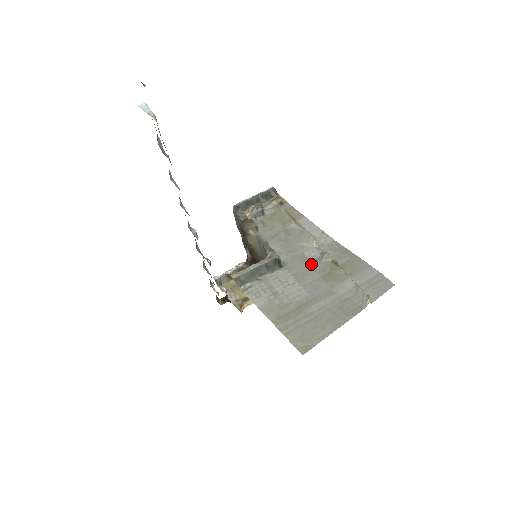
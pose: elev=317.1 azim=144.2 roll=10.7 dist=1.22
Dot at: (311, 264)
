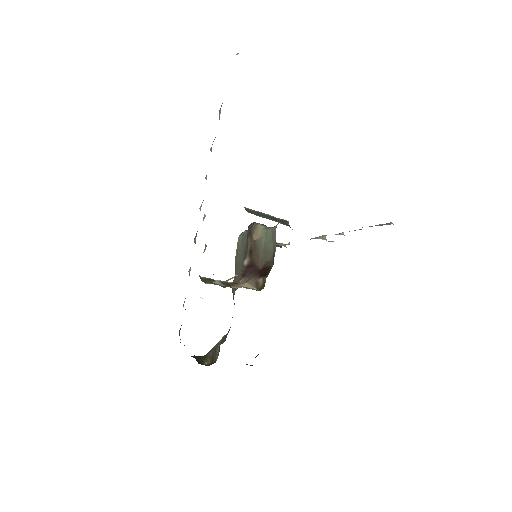
Dot at: occluded
